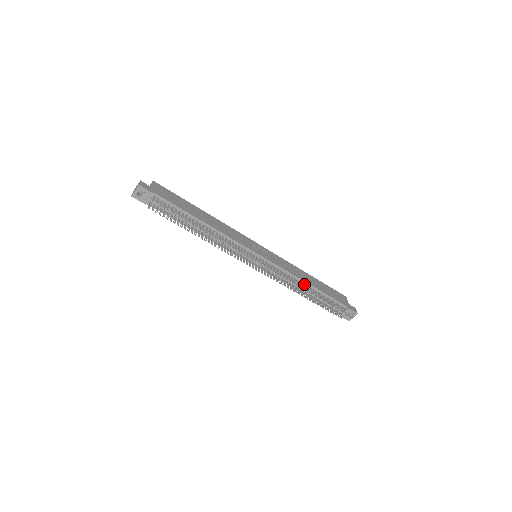
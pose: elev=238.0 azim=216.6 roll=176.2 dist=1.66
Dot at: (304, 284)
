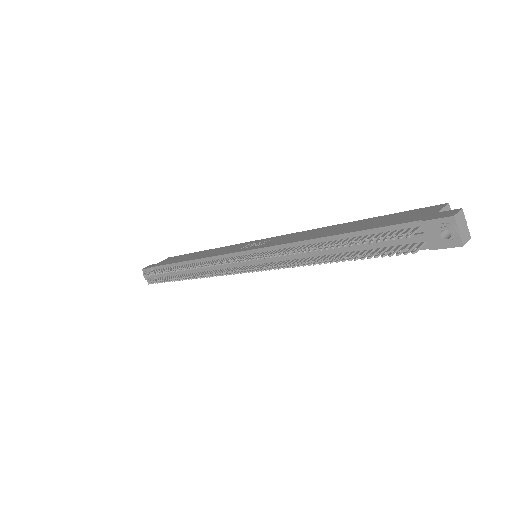
Dot at: (318, 243)
